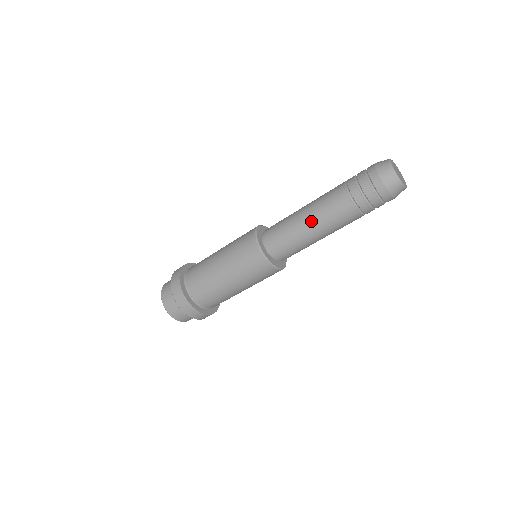
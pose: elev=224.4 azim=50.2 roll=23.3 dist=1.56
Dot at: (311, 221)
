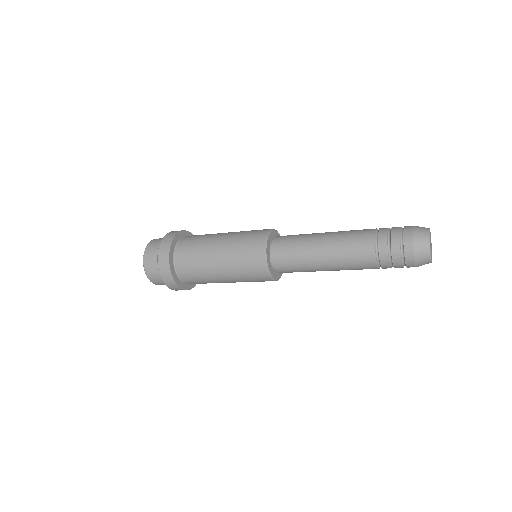
Dot at: (327, 246)
